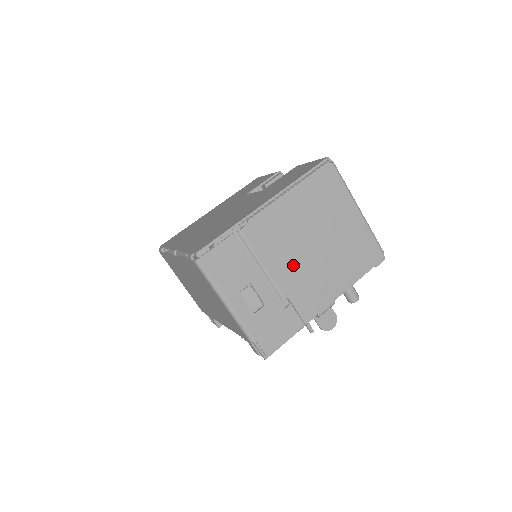
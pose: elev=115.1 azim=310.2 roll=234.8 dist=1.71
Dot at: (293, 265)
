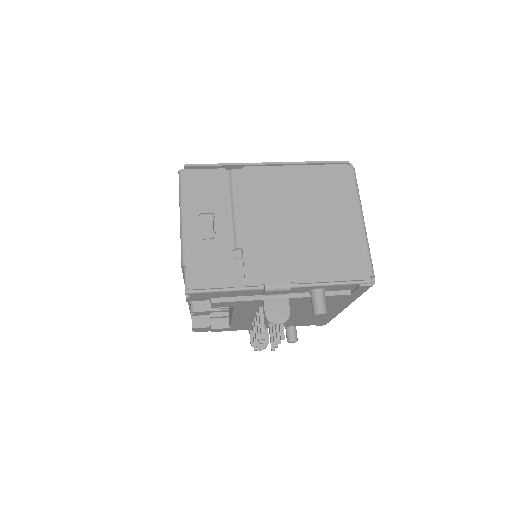
Dot at: (265, 225)
